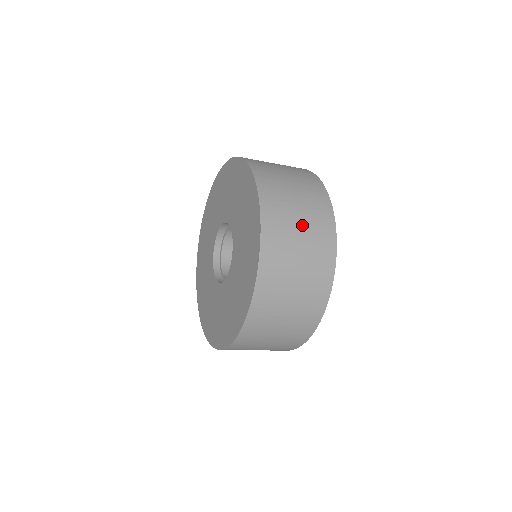
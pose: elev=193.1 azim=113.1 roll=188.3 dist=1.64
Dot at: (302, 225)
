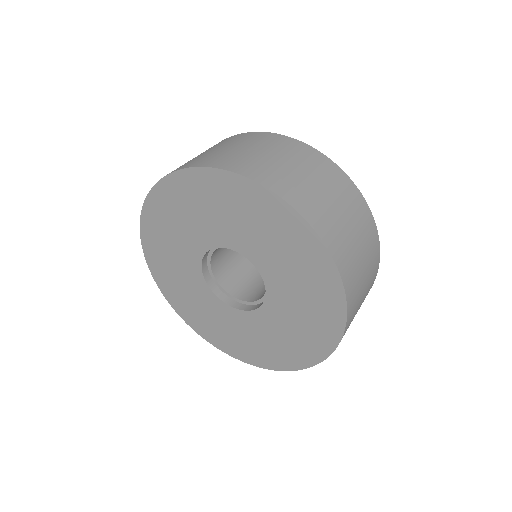
Dot at: (344, 212)
